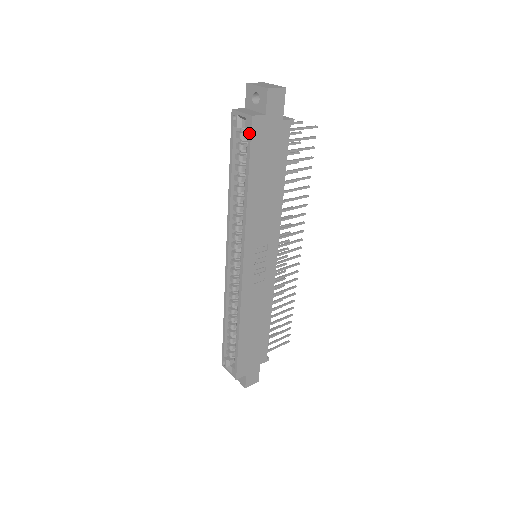
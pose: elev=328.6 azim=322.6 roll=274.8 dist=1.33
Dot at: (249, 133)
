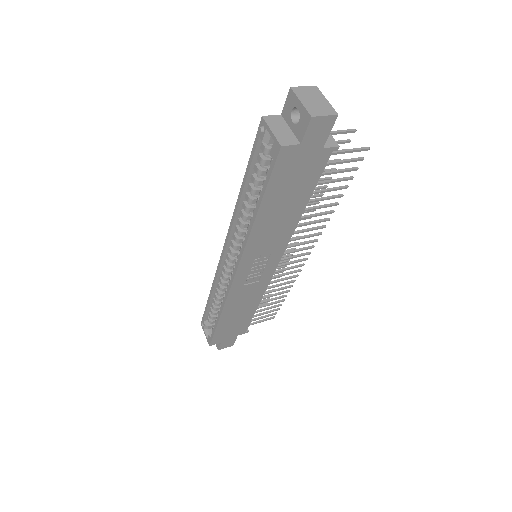
Dot at: (273, 161)
